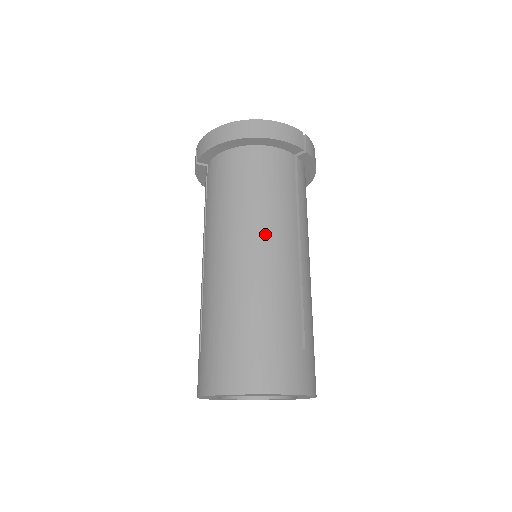
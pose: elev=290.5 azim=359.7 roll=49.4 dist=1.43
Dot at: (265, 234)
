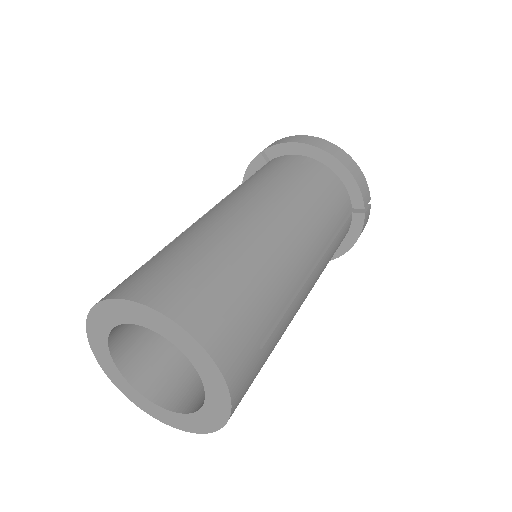
Dot at: (297, 222)
